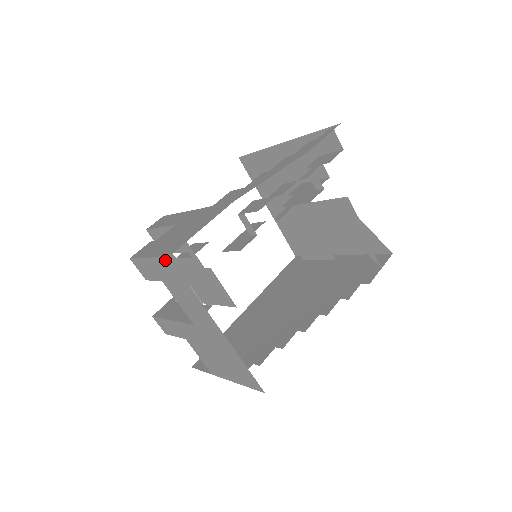
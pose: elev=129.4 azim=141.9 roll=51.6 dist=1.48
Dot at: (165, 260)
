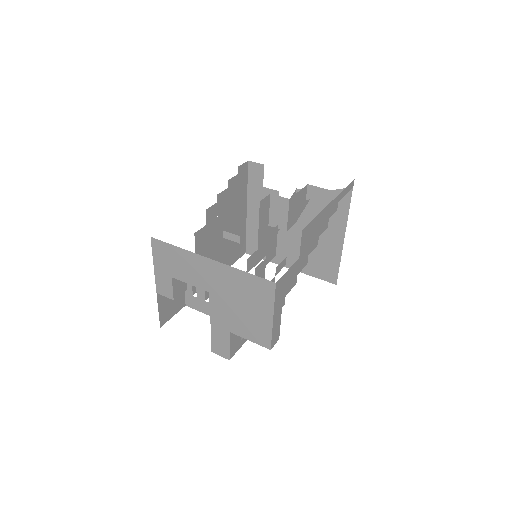
Dot at: (153, 246)
